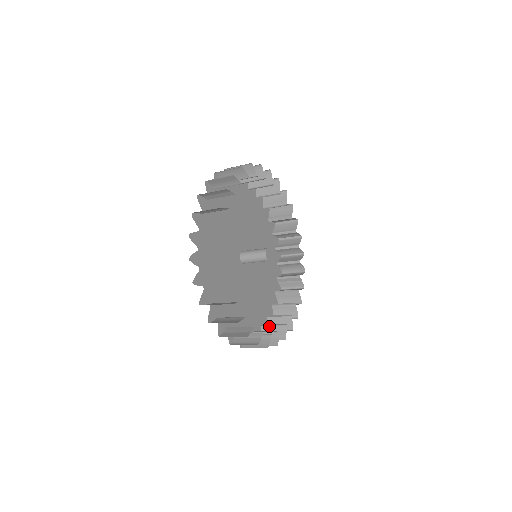
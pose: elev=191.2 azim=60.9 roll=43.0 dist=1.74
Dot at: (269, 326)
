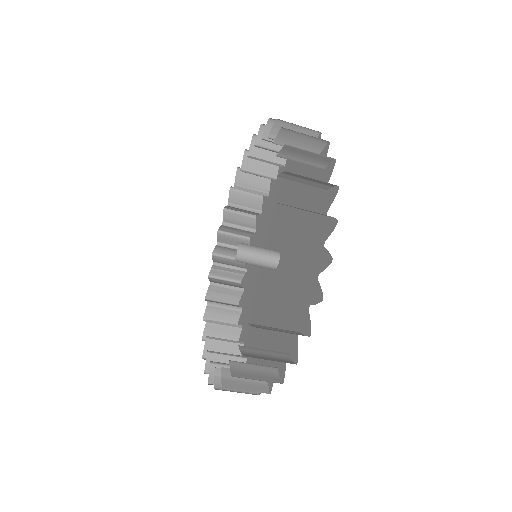
Dot at: (219, 341)
